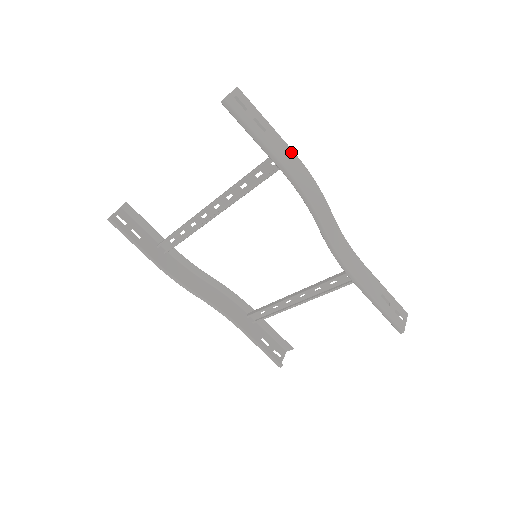
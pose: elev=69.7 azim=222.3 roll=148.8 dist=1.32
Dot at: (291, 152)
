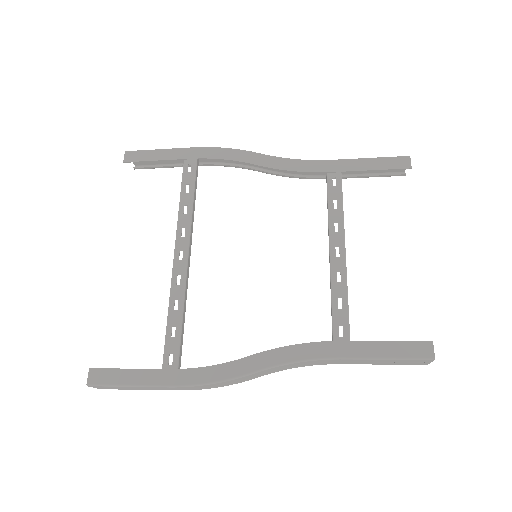
Dot at: (171, 388)
